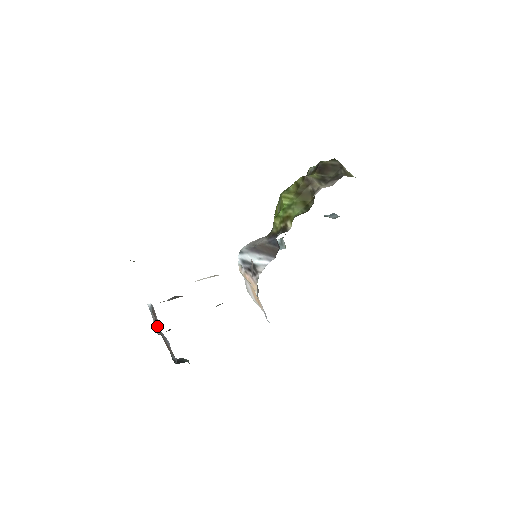
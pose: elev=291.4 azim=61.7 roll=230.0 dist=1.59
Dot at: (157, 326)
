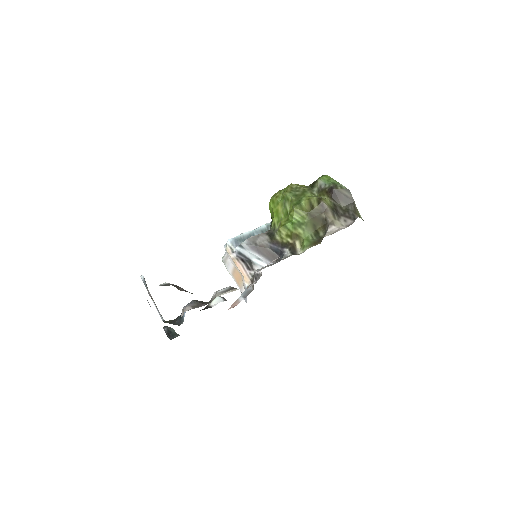
Dot at: occluded
